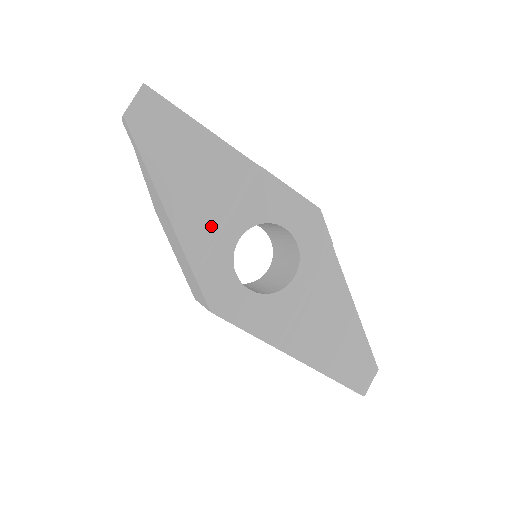
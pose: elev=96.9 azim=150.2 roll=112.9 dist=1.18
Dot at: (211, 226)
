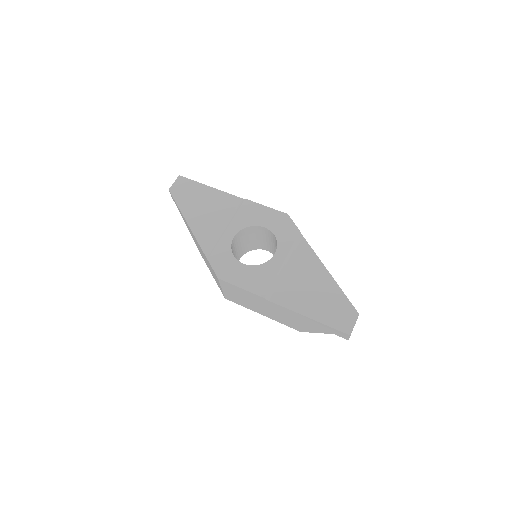
Dot at: (217, 232)
